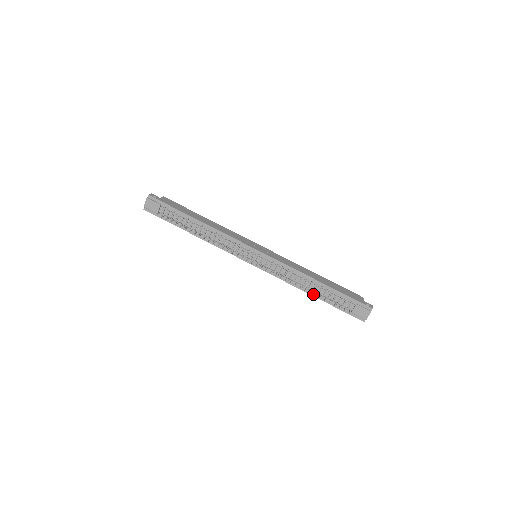
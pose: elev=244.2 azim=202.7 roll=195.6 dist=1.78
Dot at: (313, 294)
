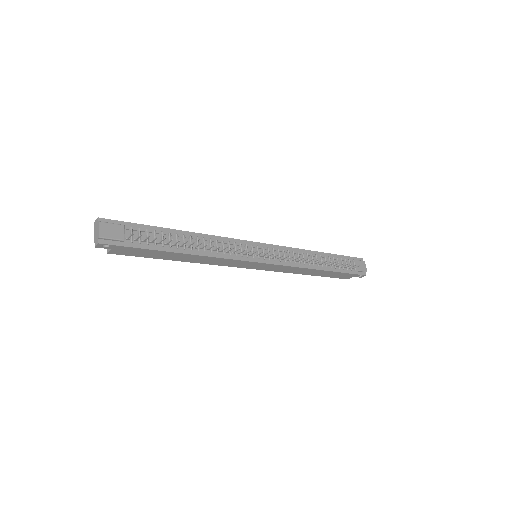
Dot at: (323, 268)
